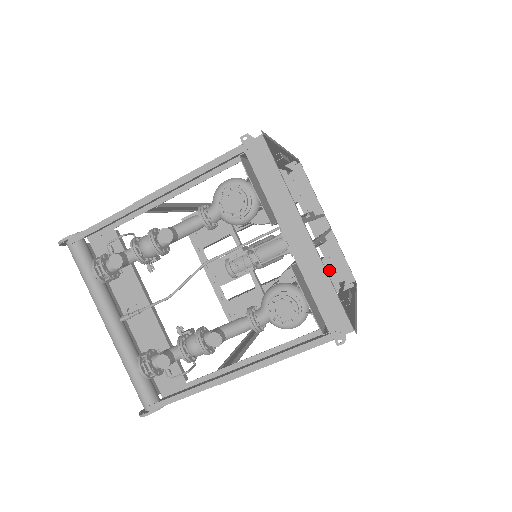
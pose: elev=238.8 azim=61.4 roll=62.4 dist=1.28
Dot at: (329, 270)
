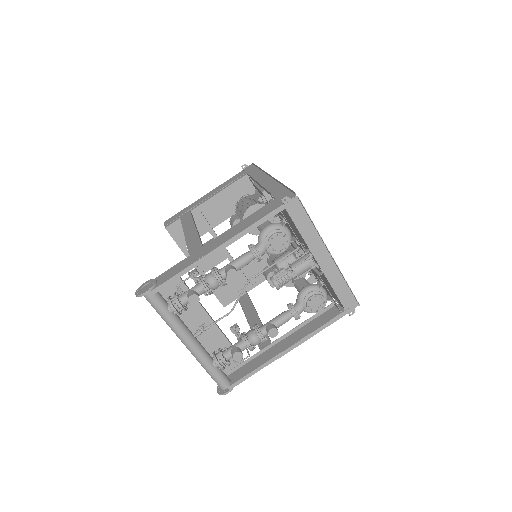
Dot at: occluded
